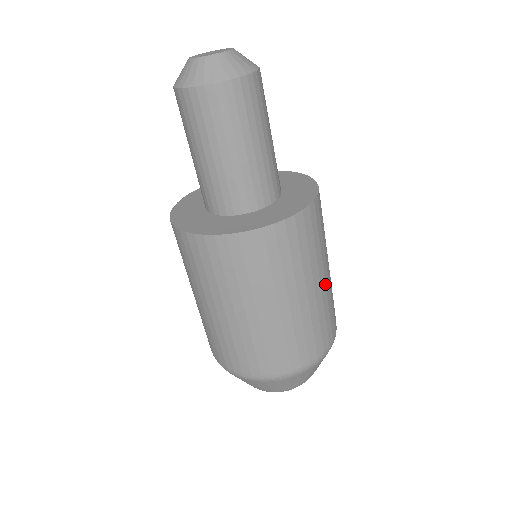
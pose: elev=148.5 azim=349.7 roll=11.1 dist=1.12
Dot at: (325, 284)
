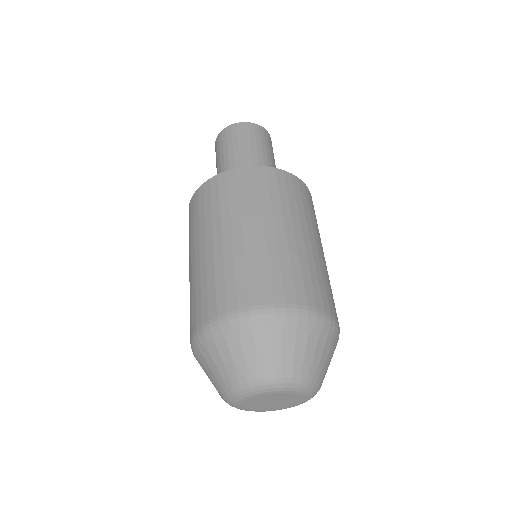
Dot at: (264, 236)
